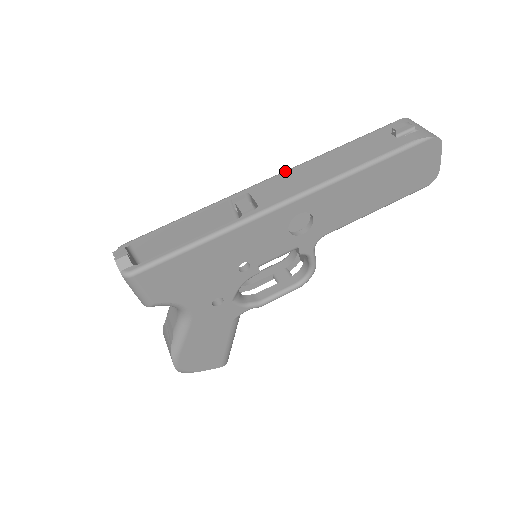
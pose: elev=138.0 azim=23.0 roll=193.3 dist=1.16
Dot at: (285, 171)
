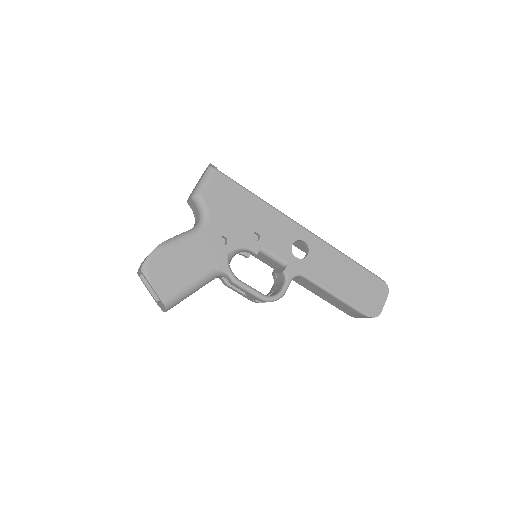
Dot at: occluded
